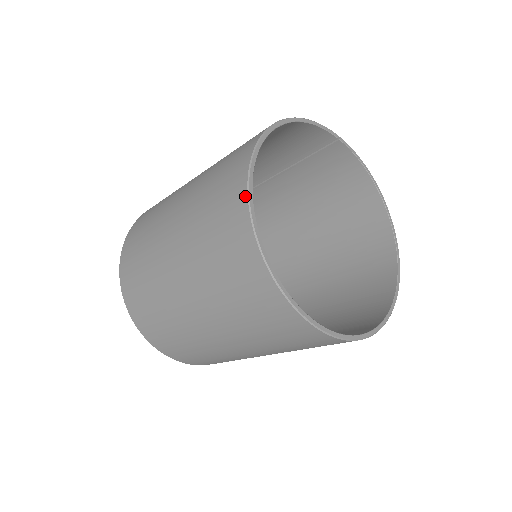
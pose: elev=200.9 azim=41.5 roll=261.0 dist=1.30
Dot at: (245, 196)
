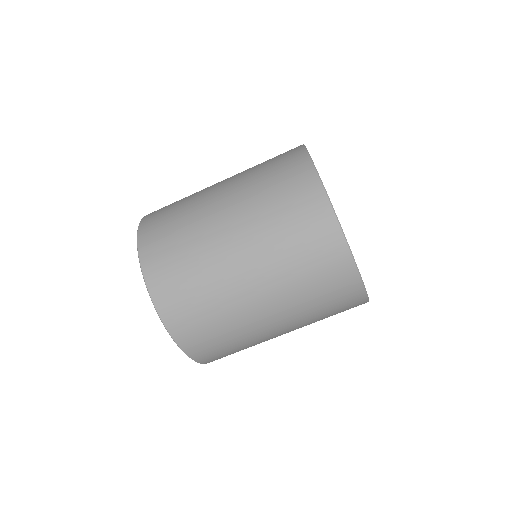
Dot at: (329, 205)
